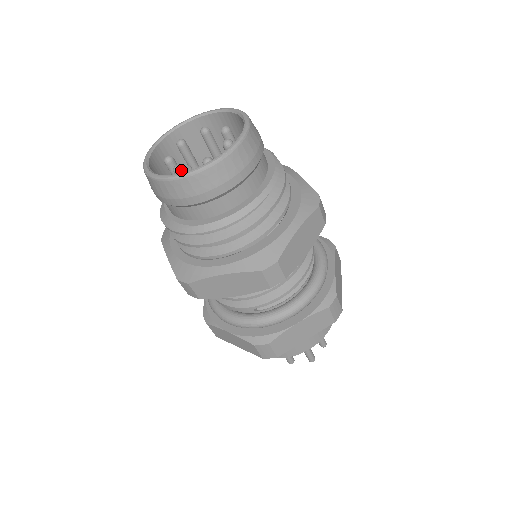
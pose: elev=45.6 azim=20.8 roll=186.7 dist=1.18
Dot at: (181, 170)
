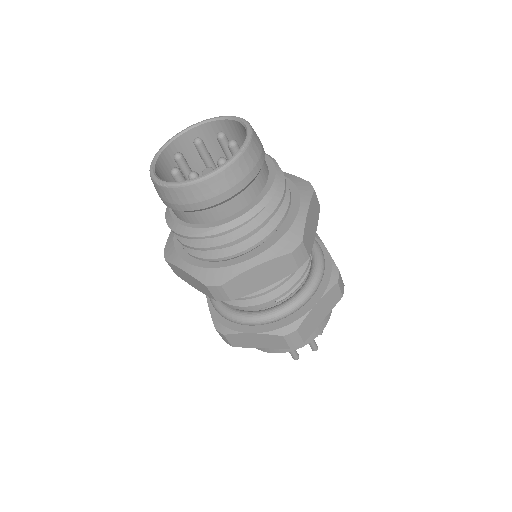
Dot at: (203, 172)
